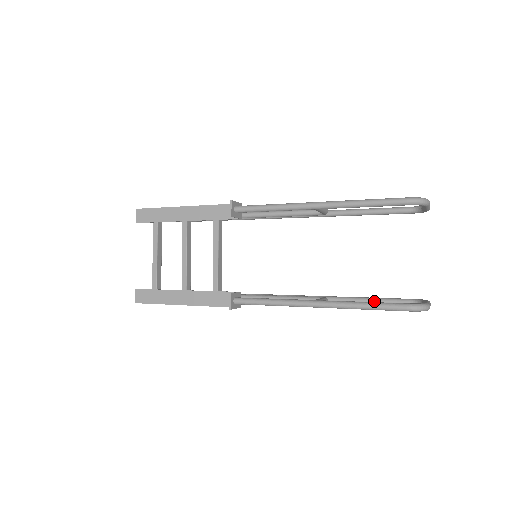
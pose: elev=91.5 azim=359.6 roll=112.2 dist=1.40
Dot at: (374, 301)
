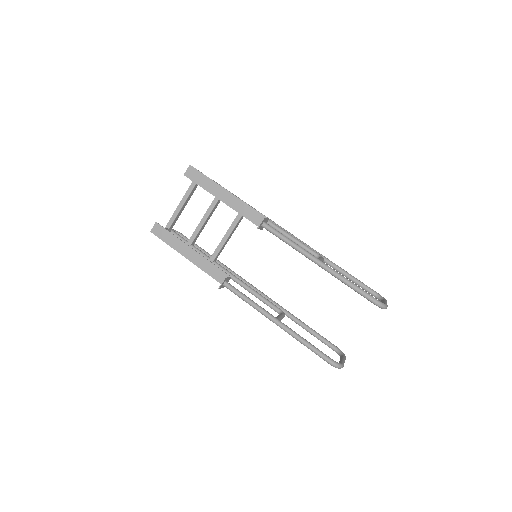
Dot at: (313, 333)
